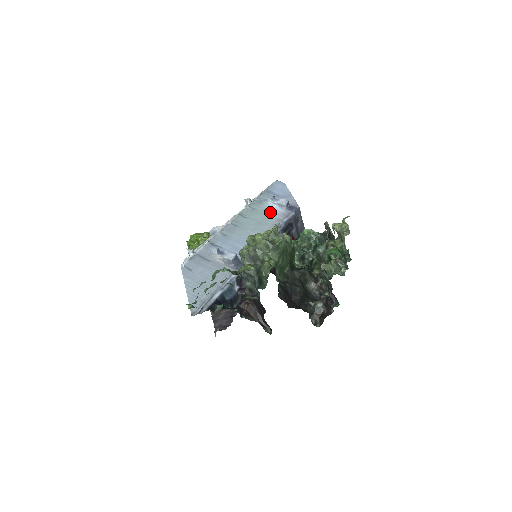
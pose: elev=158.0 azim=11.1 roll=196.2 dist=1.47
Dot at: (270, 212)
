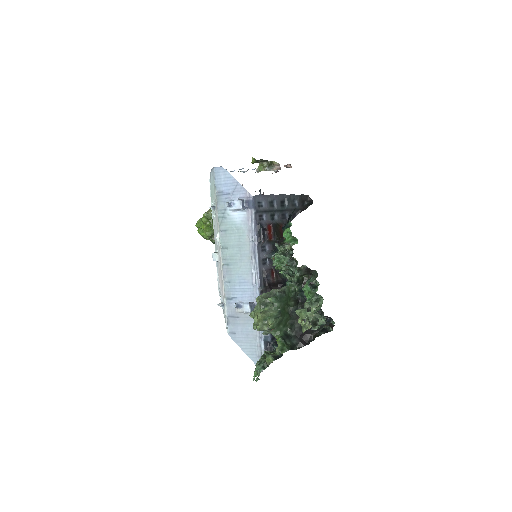
Dot at: (238, 225)
